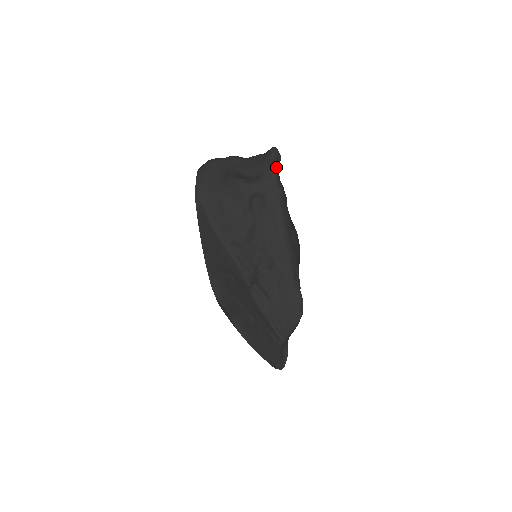
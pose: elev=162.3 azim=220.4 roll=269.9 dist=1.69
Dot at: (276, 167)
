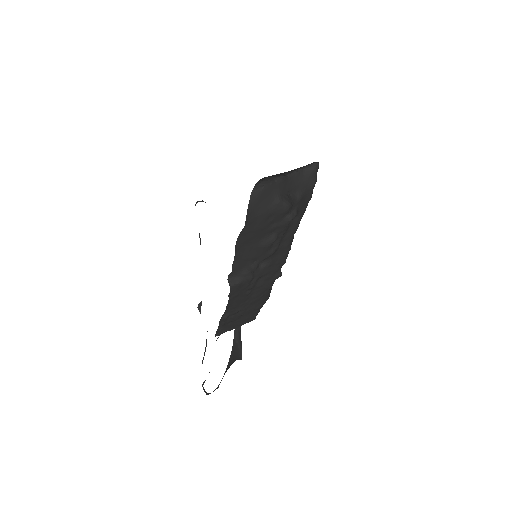
Dot at: (316, 181)
